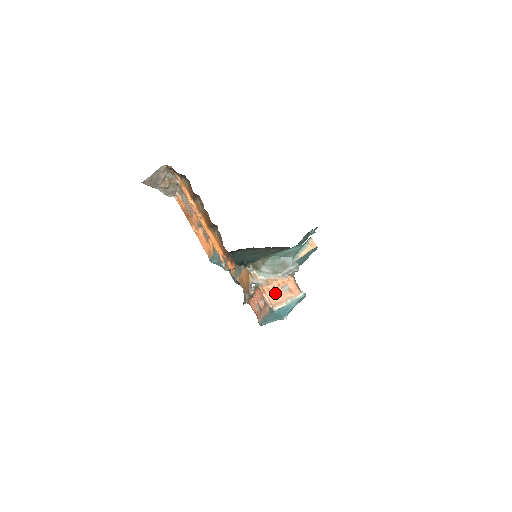
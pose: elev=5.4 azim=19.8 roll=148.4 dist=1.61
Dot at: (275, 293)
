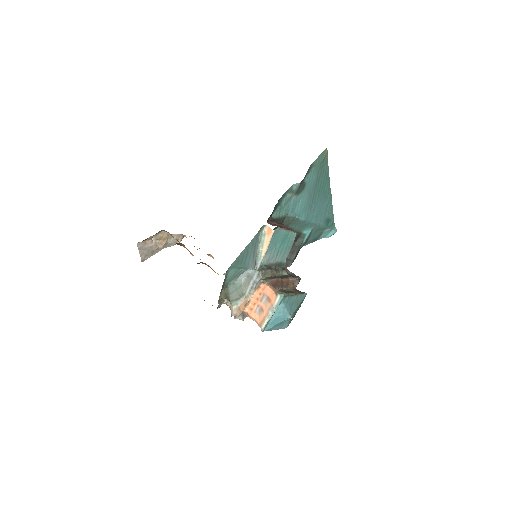
Dot at: (258, 309)
